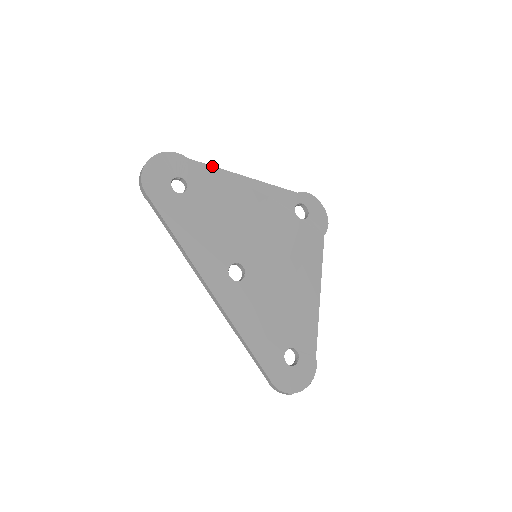
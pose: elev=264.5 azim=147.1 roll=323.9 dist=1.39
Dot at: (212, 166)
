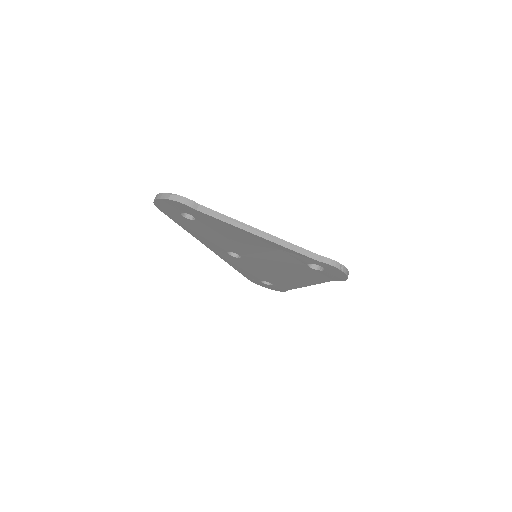
Dot at: (222, 221)
